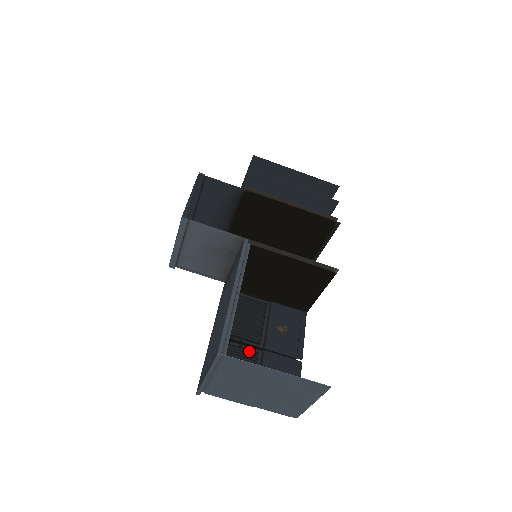
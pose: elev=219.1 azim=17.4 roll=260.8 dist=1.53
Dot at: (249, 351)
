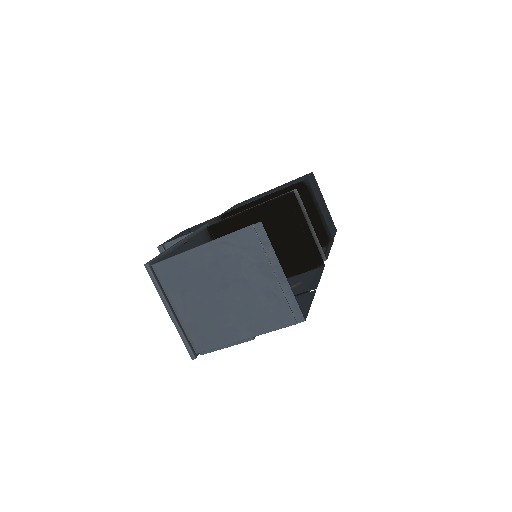
Dot at: occluded
